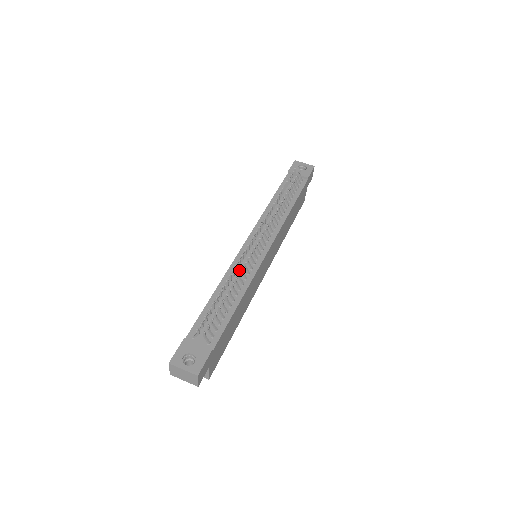
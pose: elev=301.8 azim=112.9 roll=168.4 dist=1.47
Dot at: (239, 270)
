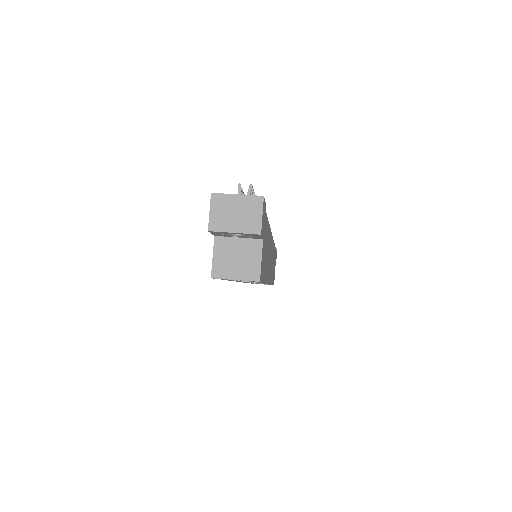
Dot at: occluded
